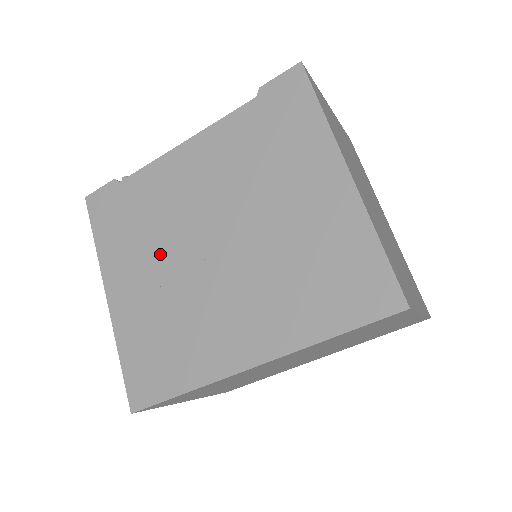
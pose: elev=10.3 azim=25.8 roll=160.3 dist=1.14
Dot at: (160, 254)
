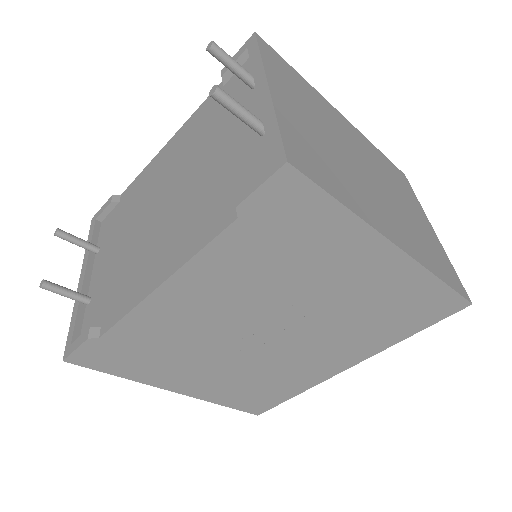
Dot at: (211, 357)
